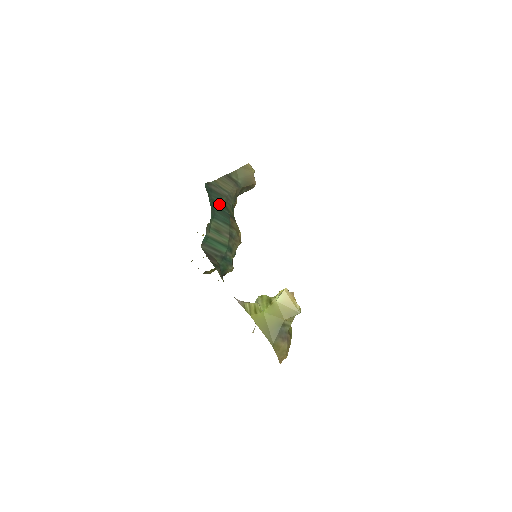
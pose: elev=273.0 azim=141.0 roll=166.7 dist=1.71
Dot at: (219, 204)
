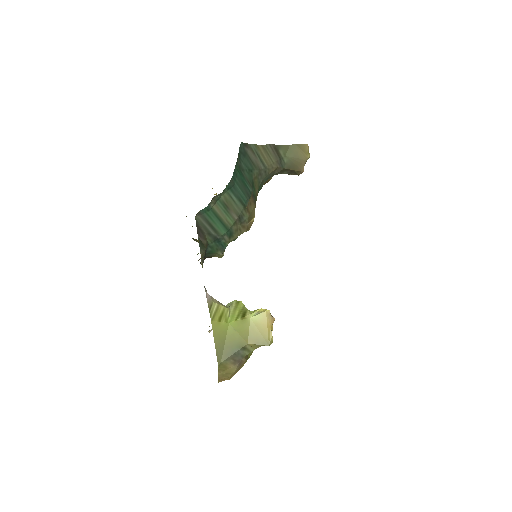
Dot at: (246, 175)
